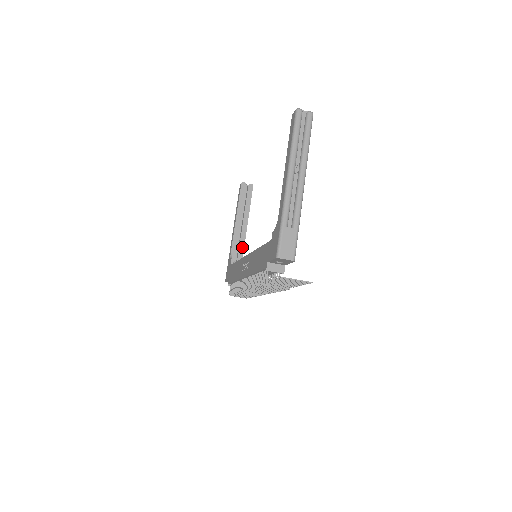
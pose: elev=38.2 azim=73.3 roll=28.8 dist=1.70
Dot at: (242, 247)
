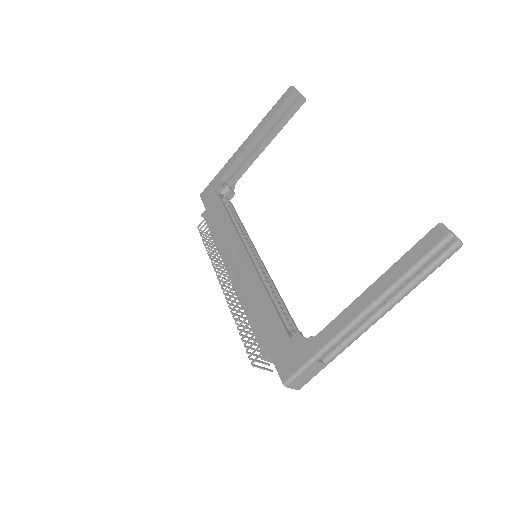
Dot at: (243, 171)
